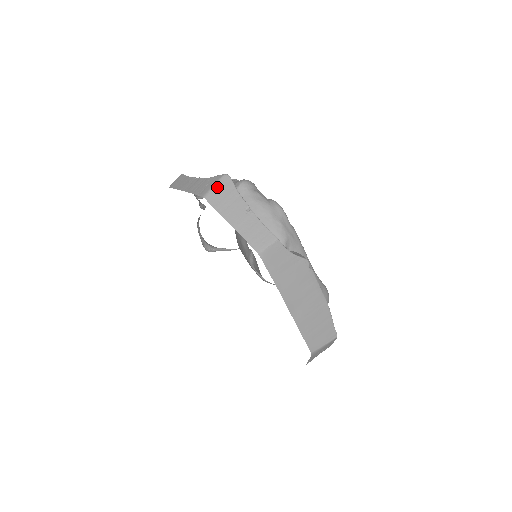
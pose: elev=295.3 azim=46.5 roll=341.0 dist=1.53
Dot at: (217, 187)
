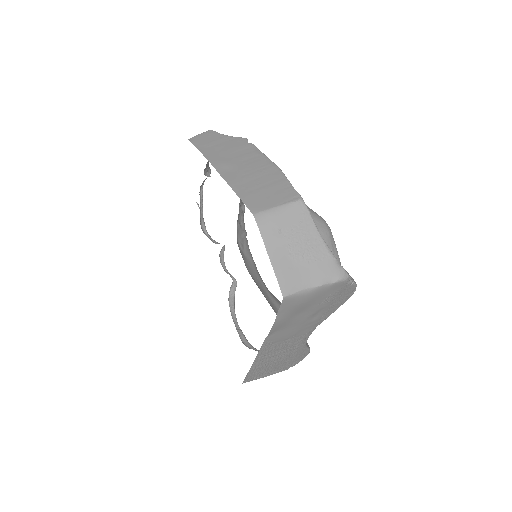
Dot at: occluded
